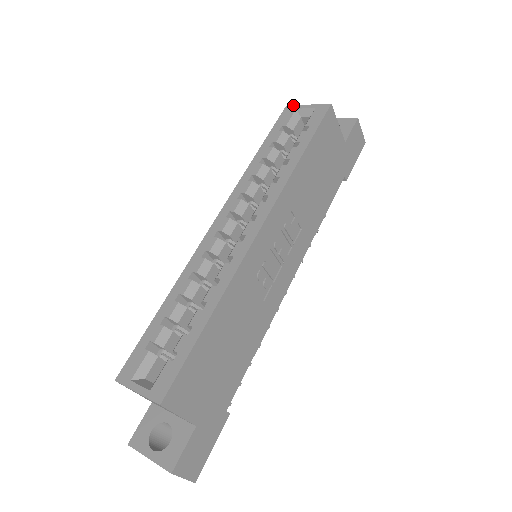
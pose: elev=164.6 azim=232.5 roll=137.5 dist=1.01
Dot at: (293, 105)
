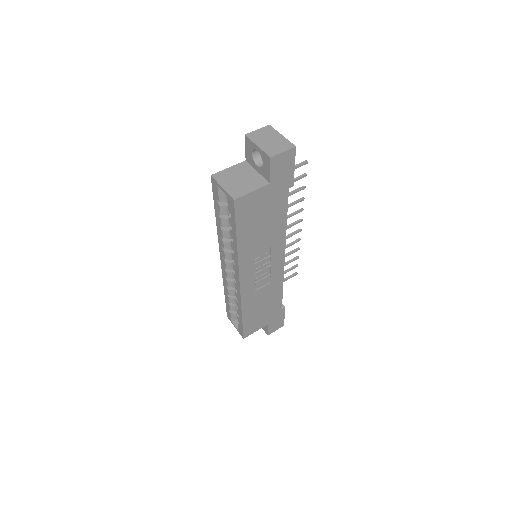
Dot at: (214, 179)
